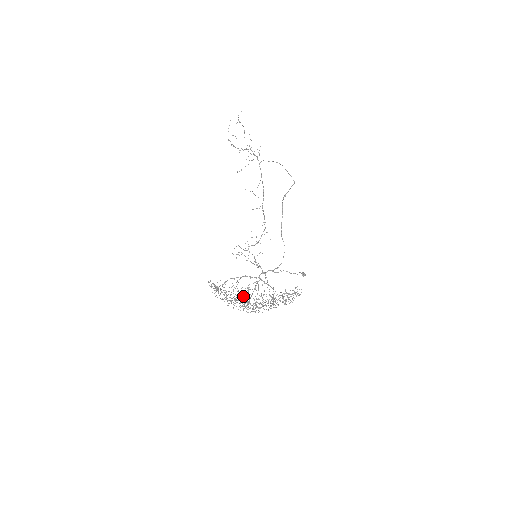
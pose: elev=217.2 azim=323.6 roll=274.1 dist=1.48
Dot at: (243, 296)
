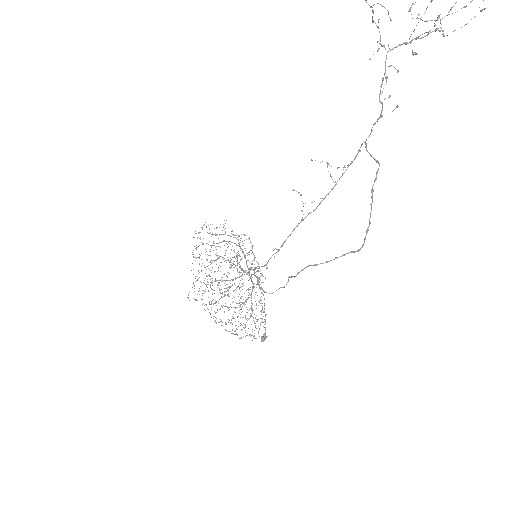
Dot at: occluded
